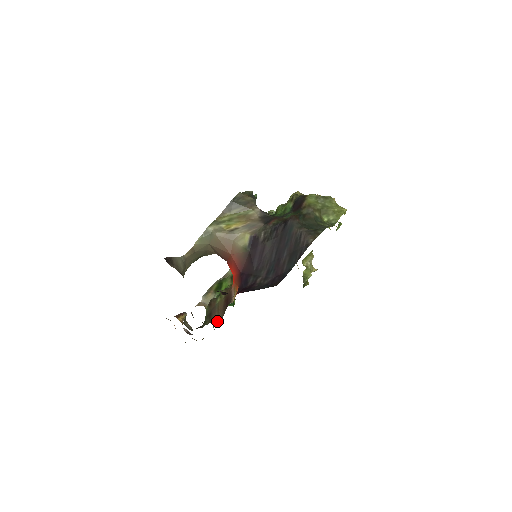
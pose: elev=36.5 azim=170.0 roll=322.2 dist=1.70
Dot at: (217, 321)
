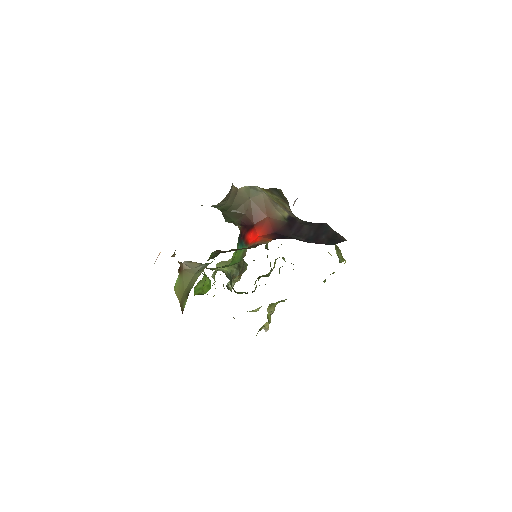
Dot at: occluded
